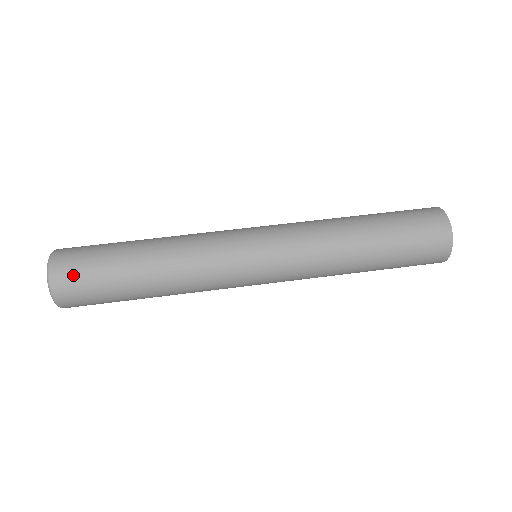
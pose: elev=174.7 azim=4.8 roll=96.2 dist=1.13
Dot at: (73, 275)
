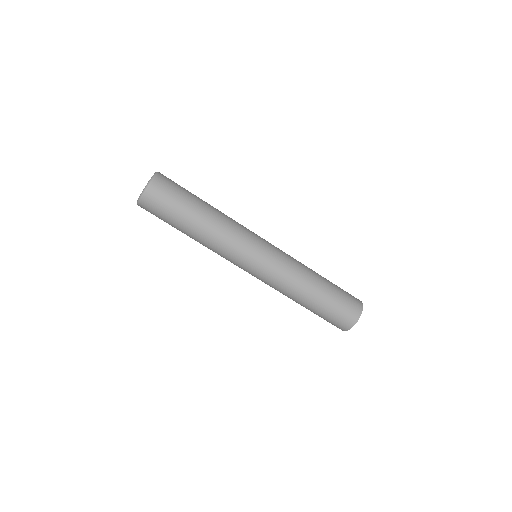
Dot at: (161, 196)
